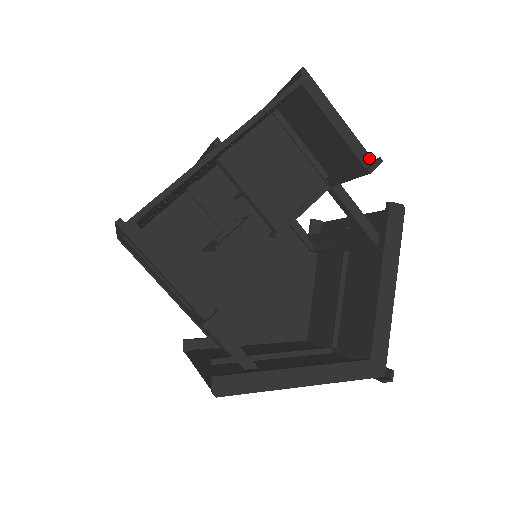
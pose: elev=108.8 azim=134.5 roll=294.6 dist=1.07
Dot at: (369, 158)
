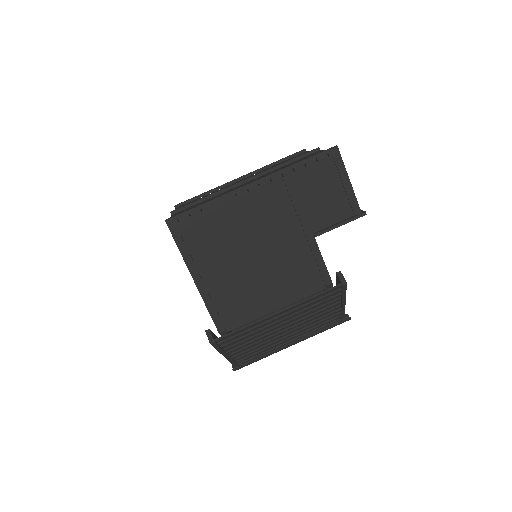
Dot at: occluded
